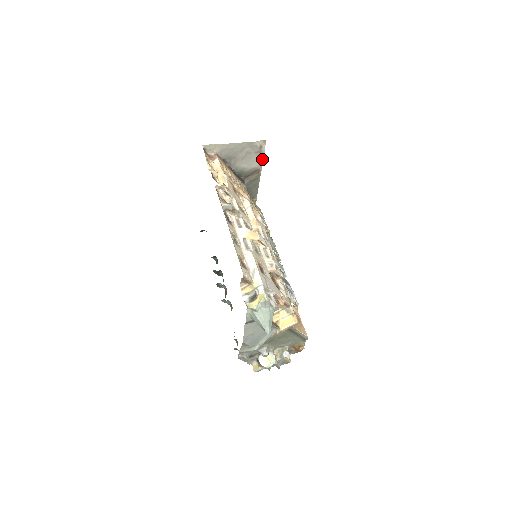
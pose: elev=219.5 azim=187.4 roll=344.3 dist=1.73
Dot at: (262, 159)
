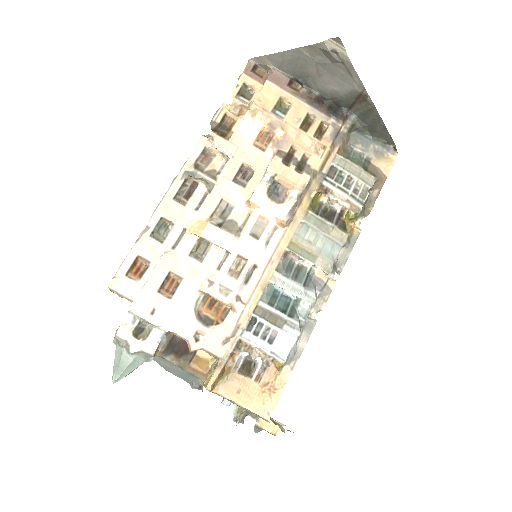
Dot at: (355, 74)
